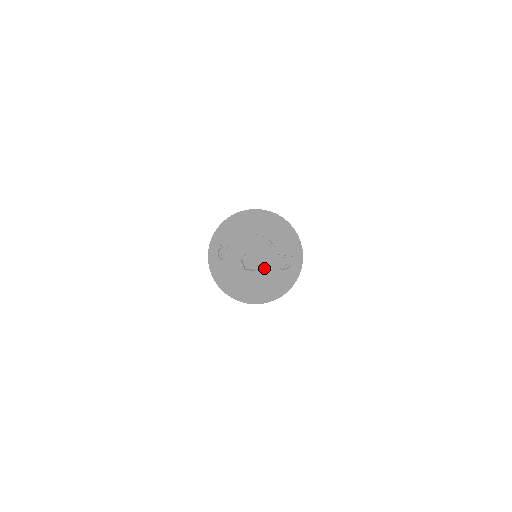
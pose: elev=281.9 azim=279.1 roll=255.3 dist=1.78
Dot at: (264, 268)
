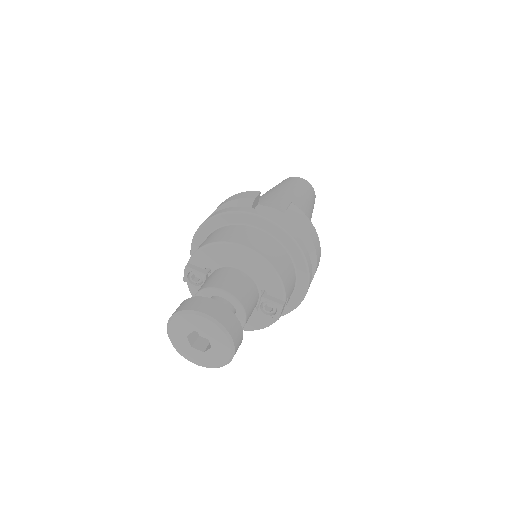
Dot at: (215, 353)
